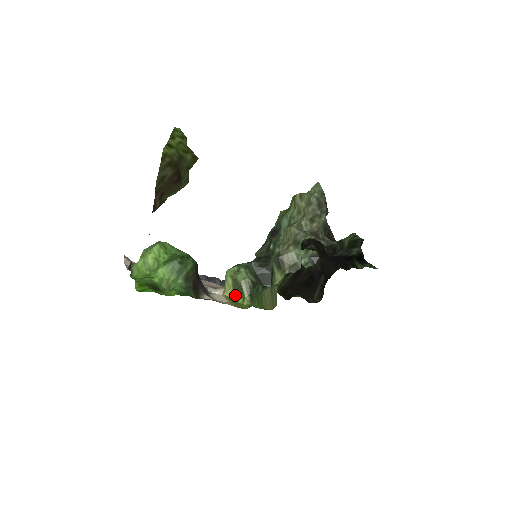
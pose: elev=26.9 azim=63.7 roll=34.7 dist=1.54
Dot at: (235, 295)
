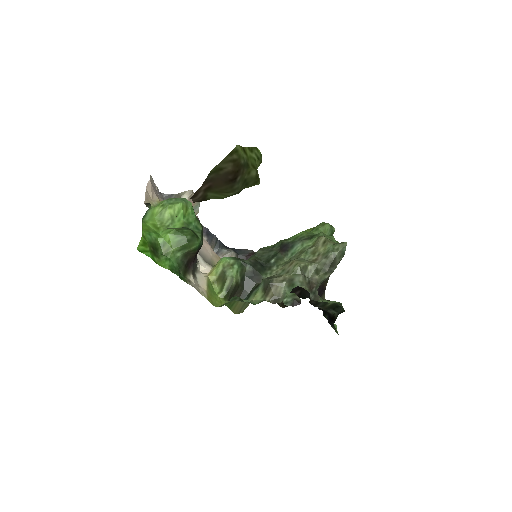
Dot at: (216, 283)
